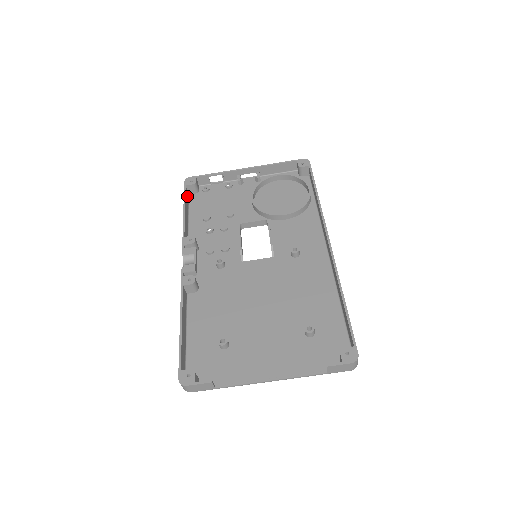
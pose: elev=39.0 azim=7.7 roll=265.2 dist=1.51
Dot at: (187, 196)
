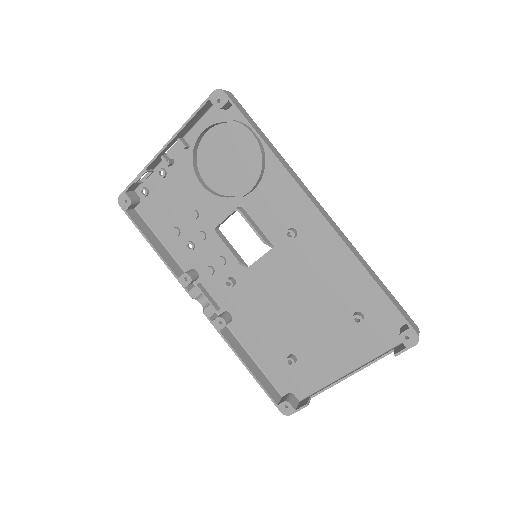
Dot at: (136, 217)
